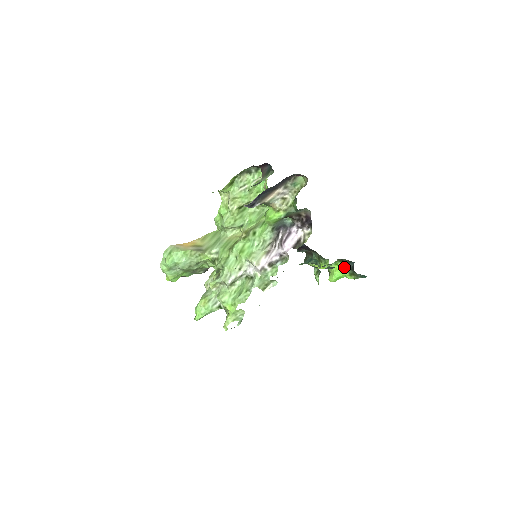
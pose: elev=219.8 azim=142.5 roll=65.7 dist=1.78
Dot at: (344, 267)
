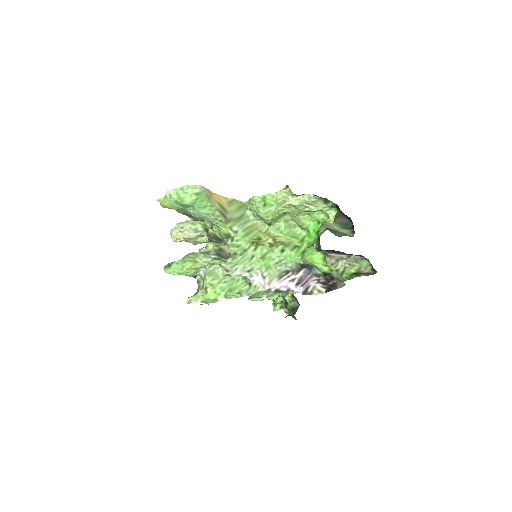
Dot at: (289, 300)
